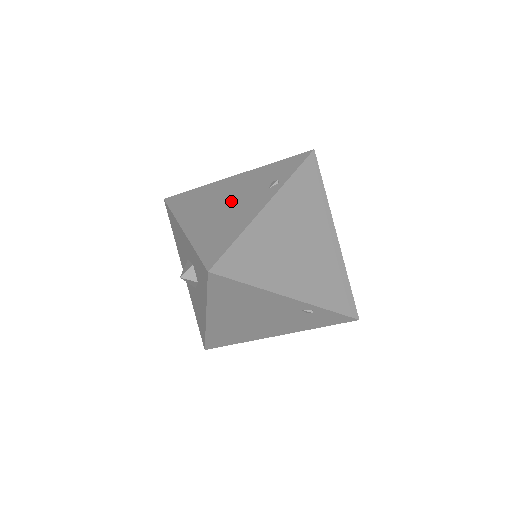
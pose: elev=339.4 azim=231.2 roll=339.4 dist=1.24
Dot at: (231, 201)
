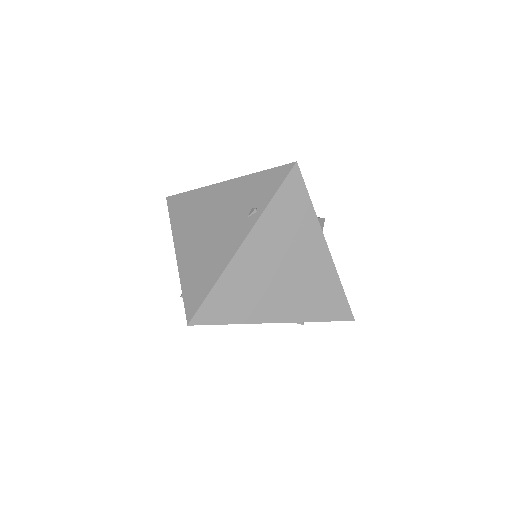
Dot at: (216, 226)
